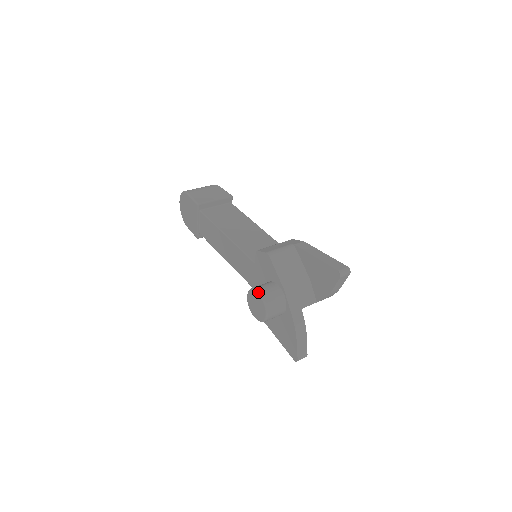
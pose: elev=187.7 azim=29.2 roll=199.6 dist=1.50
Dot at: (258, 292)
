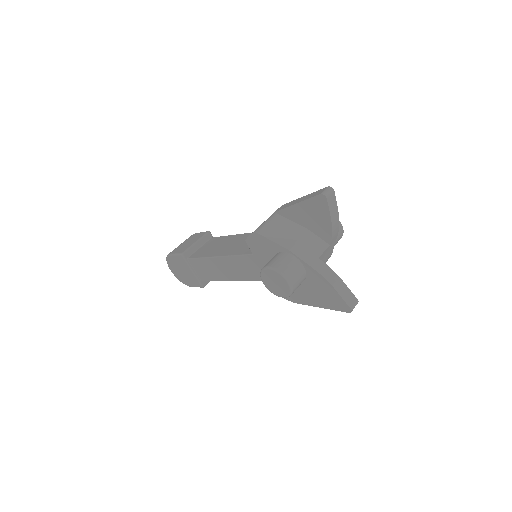
Dot at: (266, 267)
